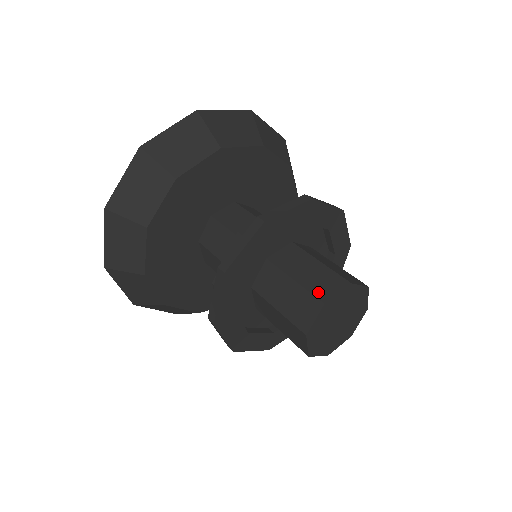
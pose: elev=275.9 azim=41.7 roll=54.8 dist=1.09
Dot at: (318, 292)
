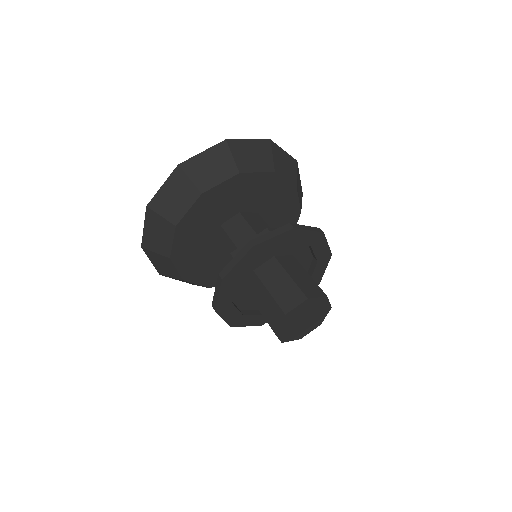
Dot at: (305, 291)
